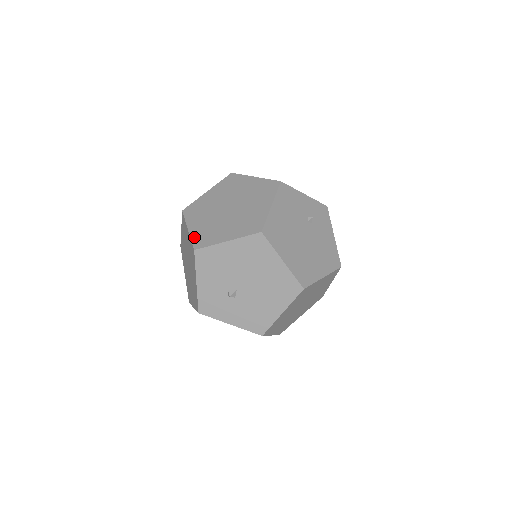
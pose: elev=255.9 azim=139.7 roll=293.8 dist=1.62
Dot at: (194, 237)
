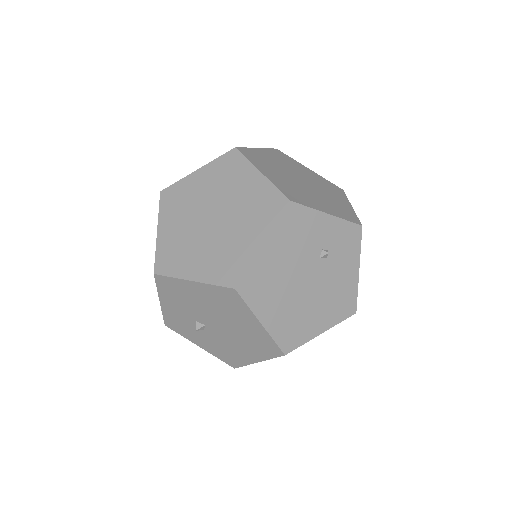
Dot at: (159, 250)
